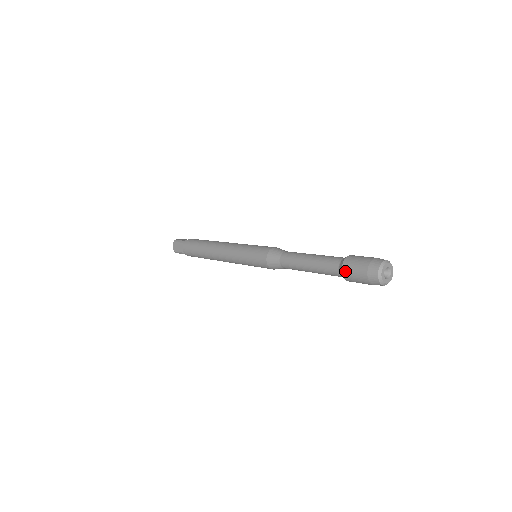
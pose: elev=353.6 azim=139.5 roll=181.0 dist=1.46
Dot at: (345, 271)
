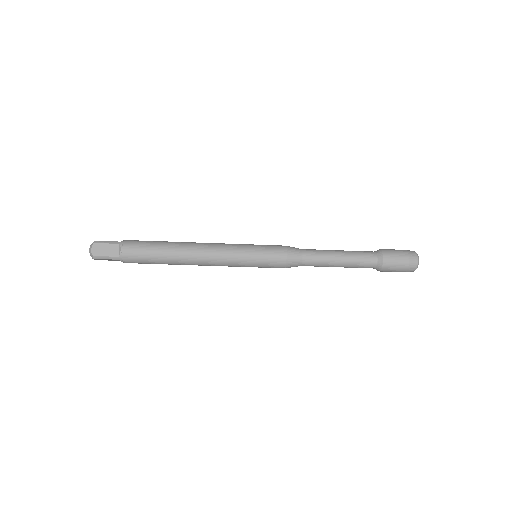
Dot at: (387, 260)
